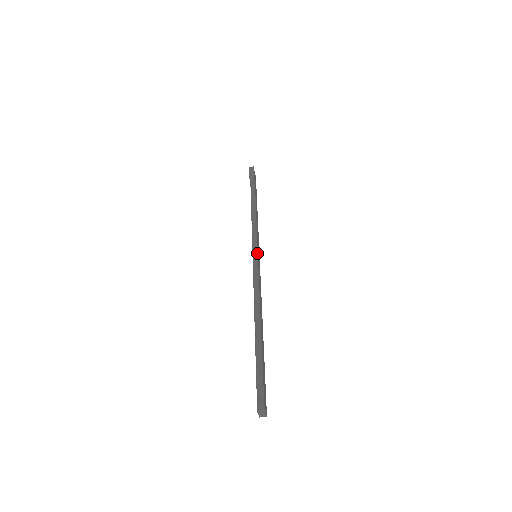
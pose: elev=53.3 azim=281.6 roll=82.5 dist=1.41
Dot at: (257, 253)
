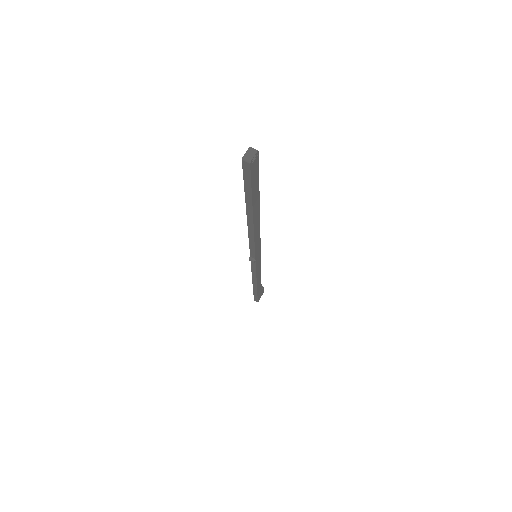
Dot at: (260, 253)
